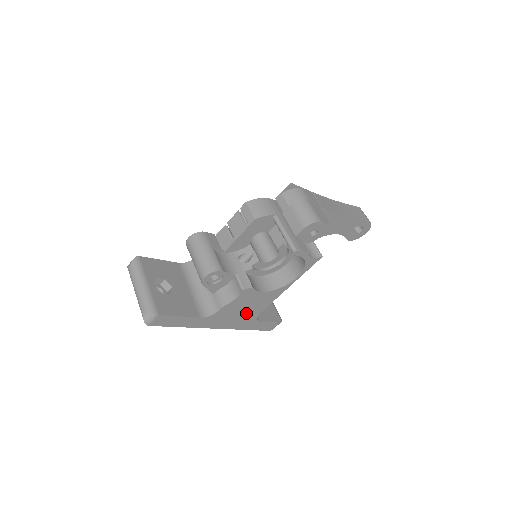
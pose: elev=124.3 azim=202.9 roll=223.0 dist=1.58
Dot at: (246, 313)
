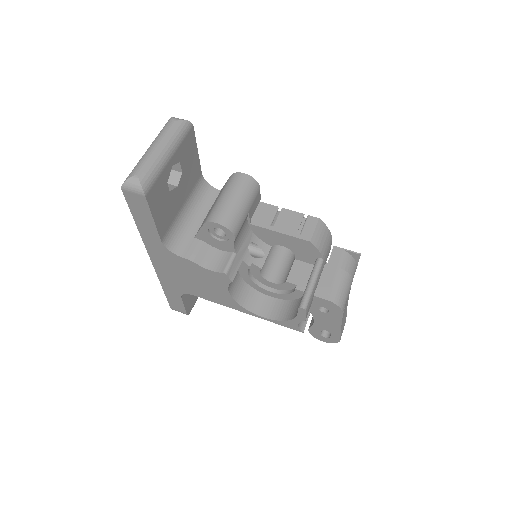
Dot at: (188, 283)
